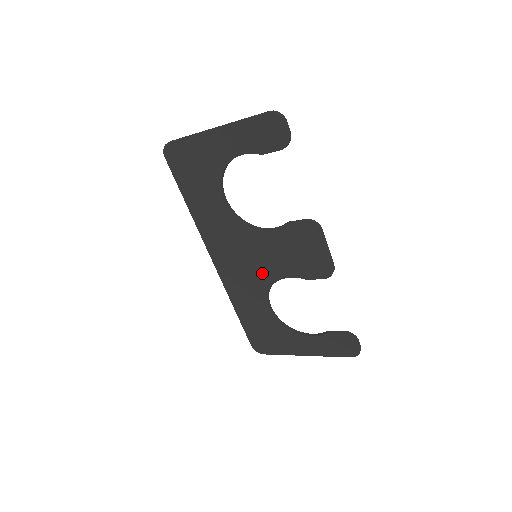
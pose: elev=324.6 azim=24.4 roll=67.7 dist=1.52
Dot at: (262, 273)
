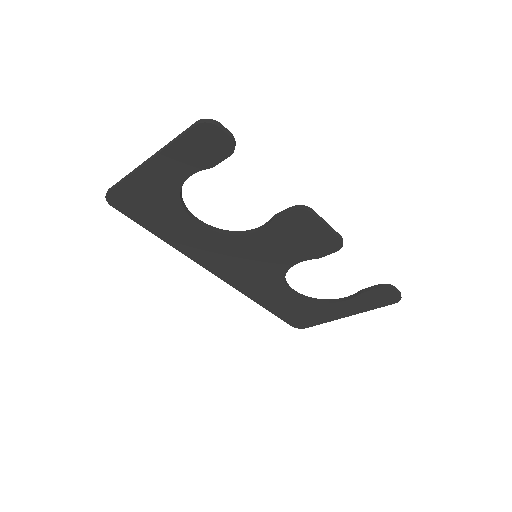
Dot at: (270, 268)
